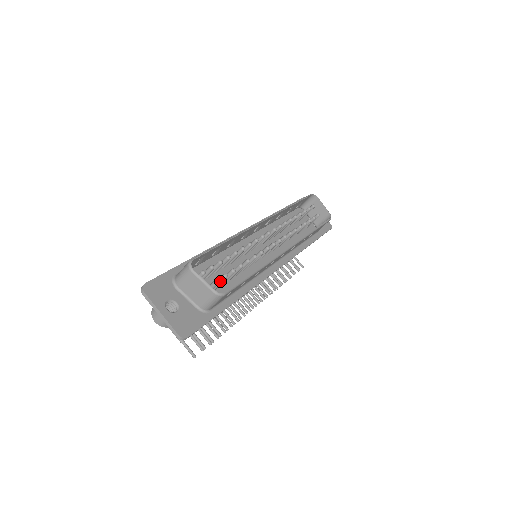
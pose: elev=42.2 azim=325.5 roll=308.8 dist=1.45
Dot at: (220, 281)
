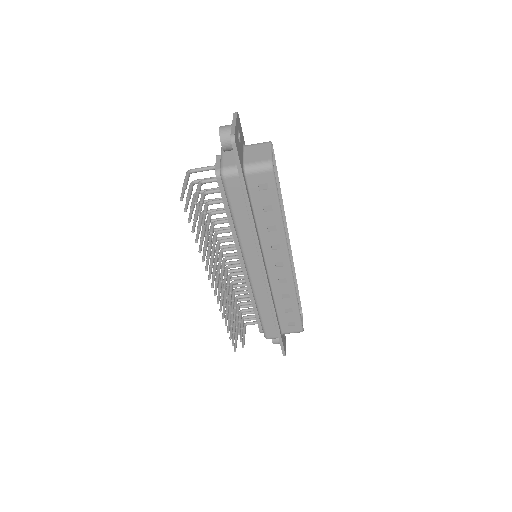
Dot at: occluded
